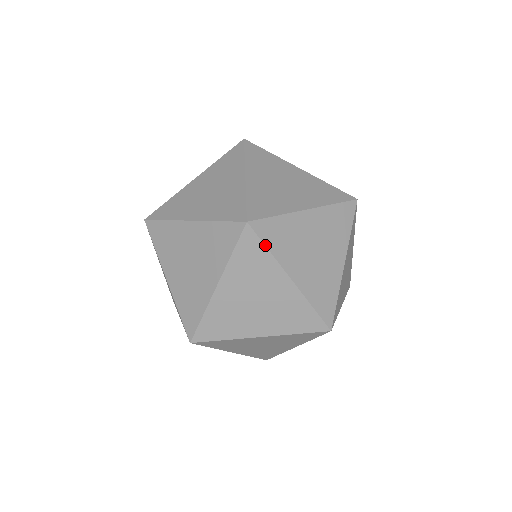
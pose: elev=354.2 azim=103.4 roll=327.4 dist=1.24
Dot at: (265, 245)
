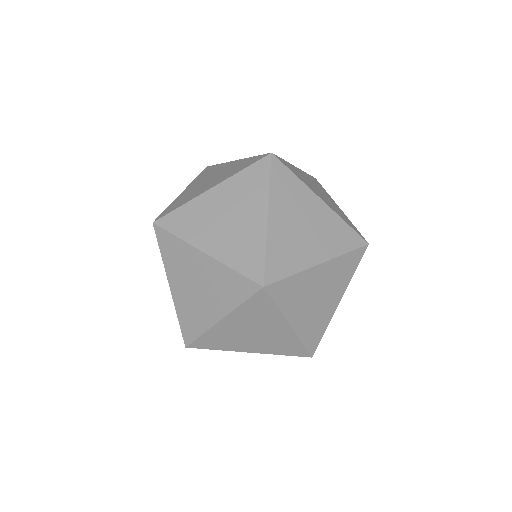
Dot at: (211, 349)
